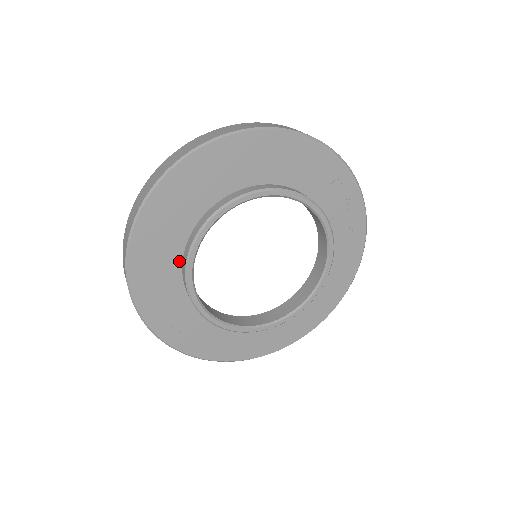
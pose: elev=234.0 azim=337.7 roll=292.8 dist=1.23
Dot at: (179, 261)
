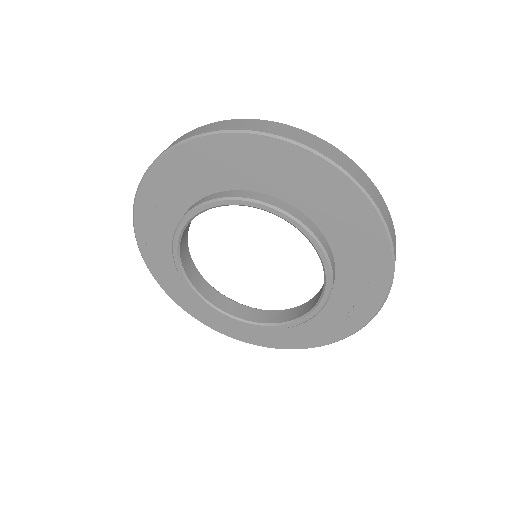
Dot at: (195, 199)
